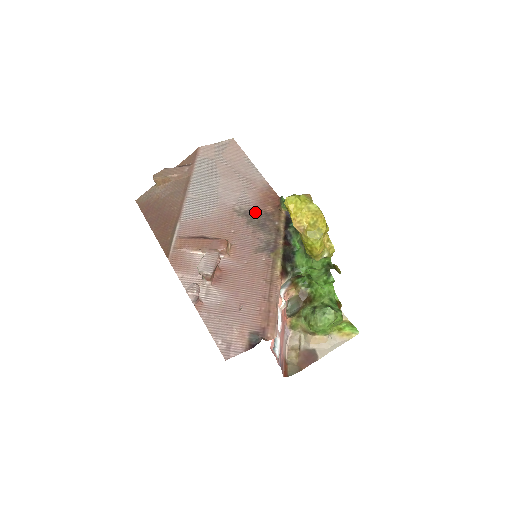
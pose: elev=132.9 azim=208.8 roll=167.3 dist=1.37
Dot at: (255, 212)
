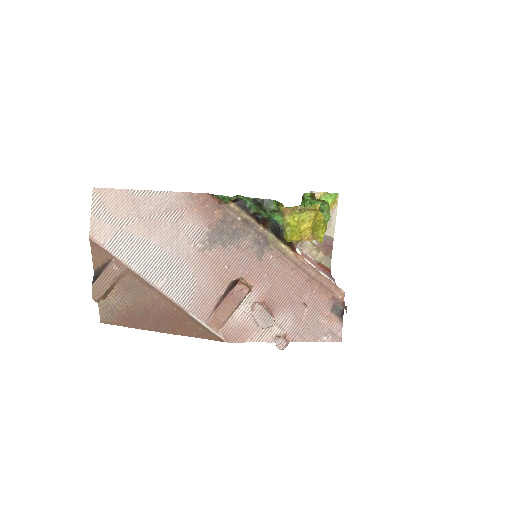
Dot at: (215, 231)
